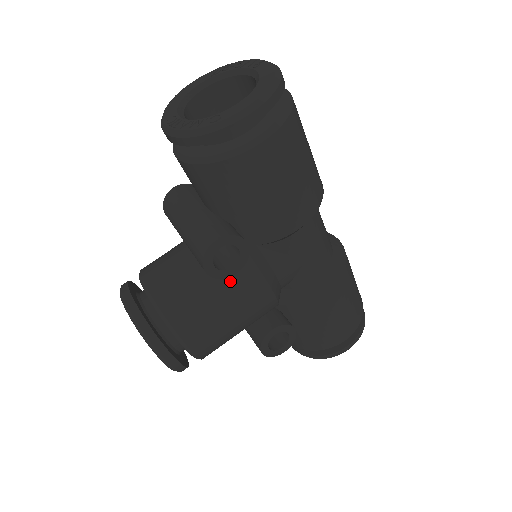
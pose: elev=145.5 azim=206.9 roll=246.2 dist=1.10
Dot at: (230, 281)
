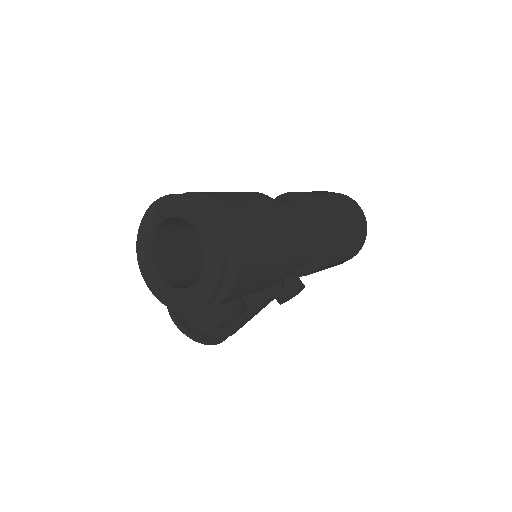
Dot at: occluded
